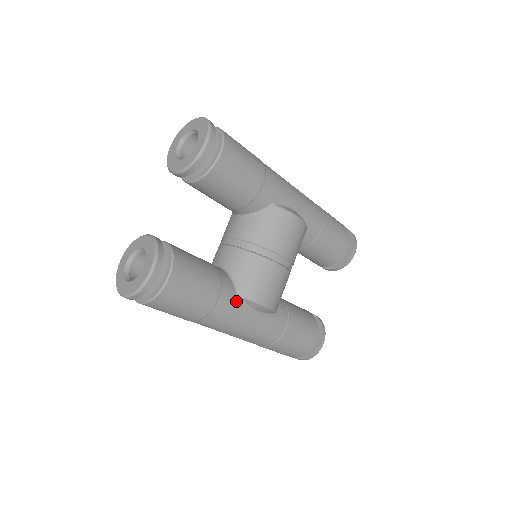
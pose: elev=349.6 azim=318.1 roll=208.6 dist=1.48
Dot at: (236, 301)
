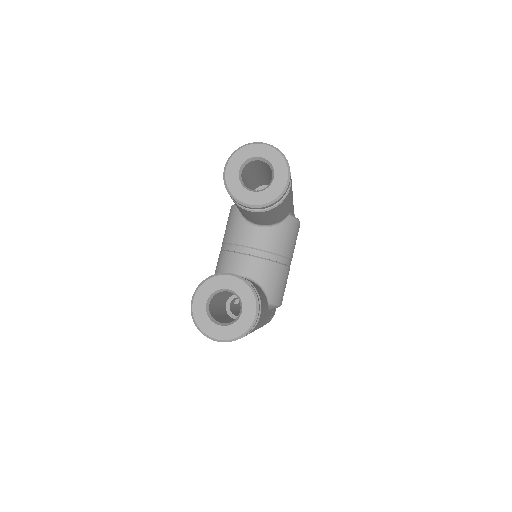
Dot at: (267, 309)
